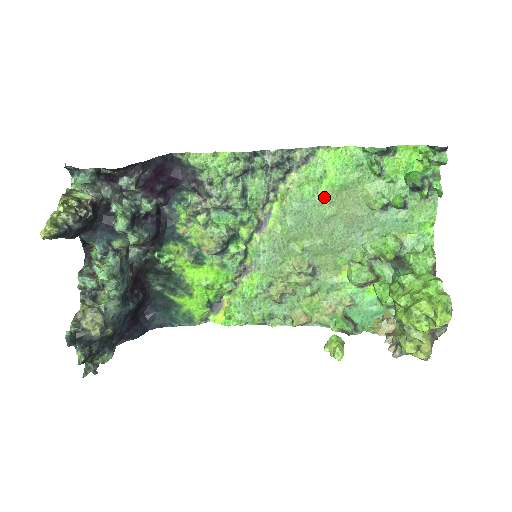
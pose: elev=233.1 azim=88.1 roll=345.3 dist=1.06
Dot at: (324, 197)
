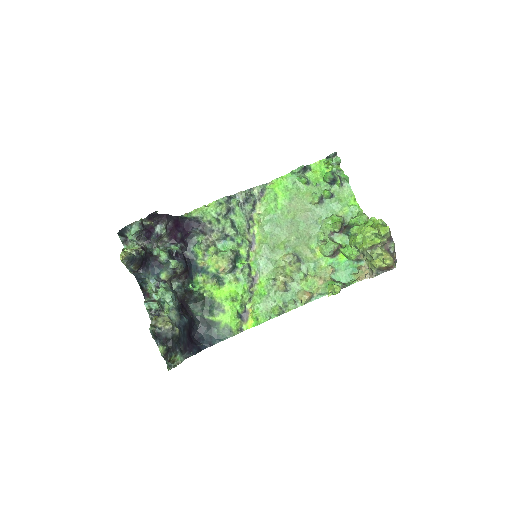
Dot at: (282, 209)
